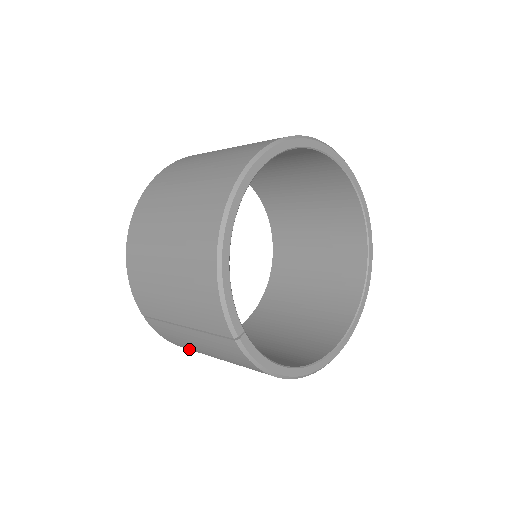
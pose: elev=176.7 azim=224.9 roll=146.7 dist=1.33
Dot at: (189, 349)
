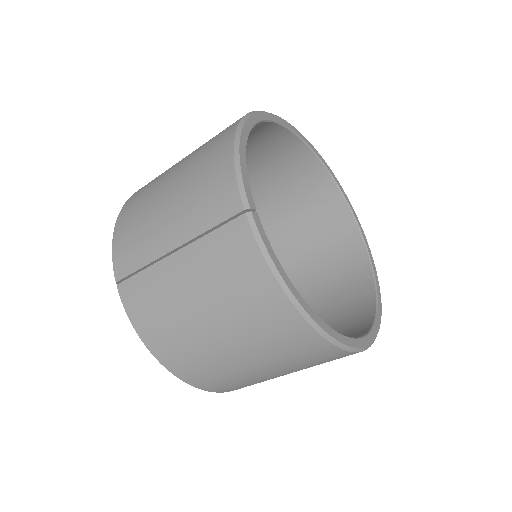
Dot at: (163, 339)
